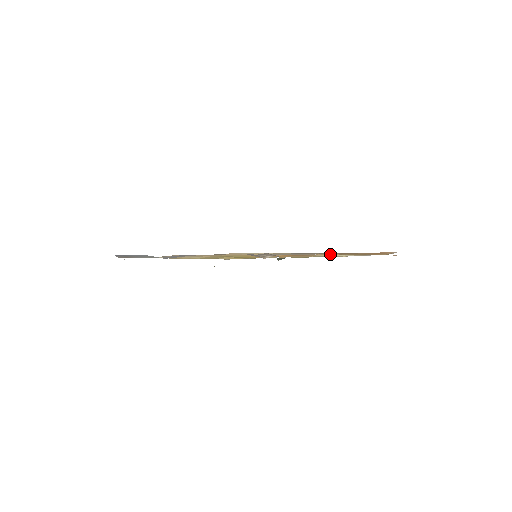
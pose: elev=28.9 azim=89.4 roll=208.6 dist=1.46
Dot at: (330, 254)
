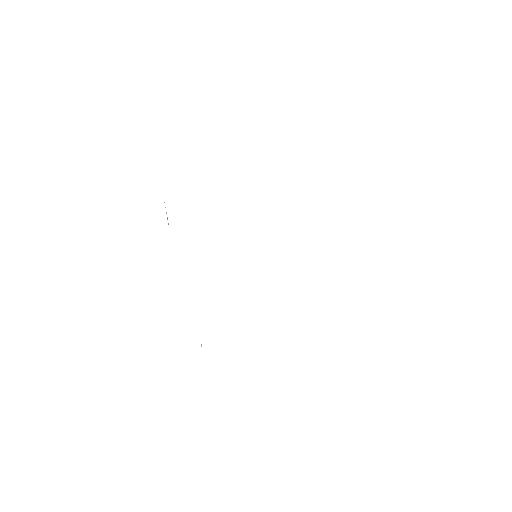
Dot at: occluded
